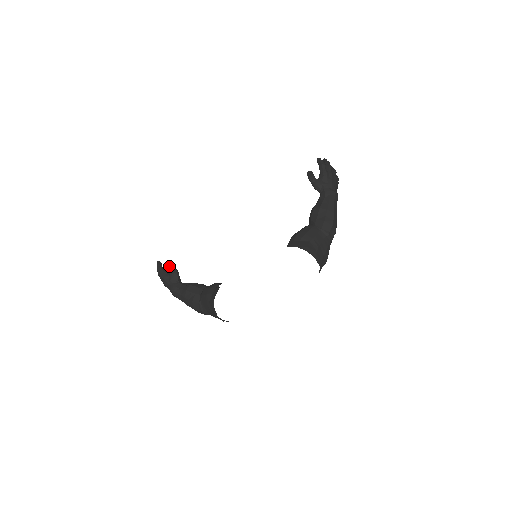
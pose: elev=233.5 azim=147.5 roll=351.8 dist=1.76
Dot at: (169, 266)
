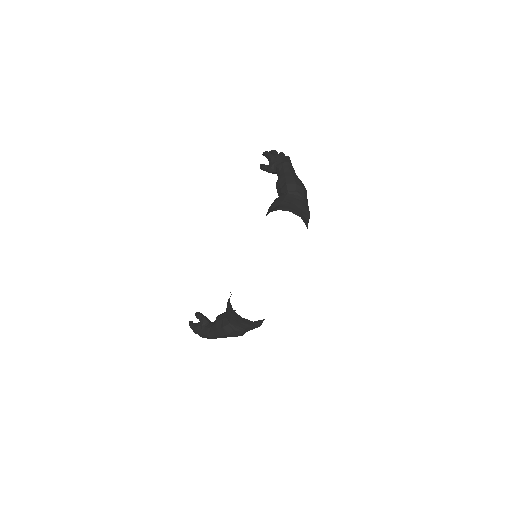
Dot at: (196, 316)
